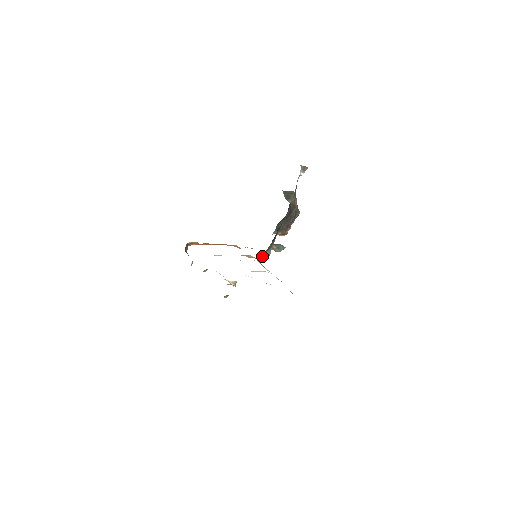
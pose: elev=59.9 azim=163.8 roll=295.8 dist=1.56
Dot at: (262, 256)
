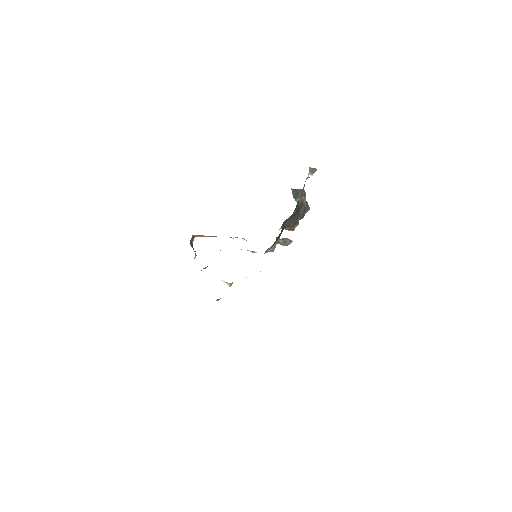
Dot at: (266, 251)
